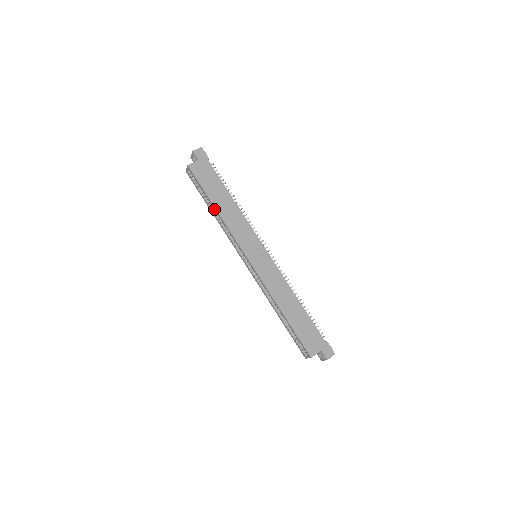
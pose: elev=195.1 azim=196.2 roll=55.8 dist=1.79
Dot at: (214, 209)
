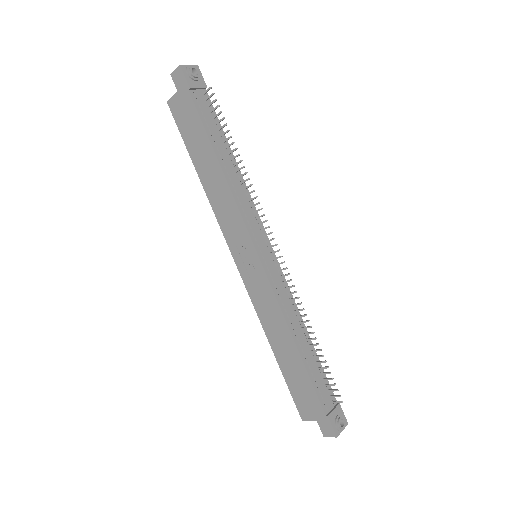
Dot at: occluded
